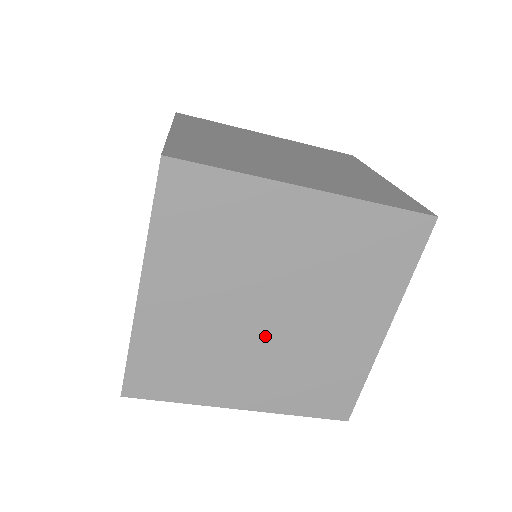
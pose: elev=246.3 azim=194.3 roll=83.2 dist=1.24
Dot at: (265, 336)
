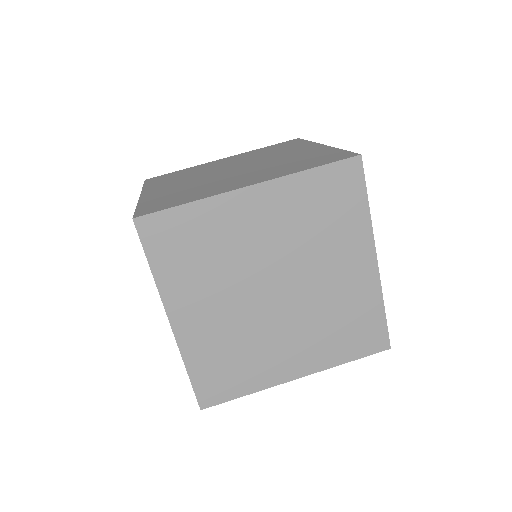
Dot at: (252, 299)
